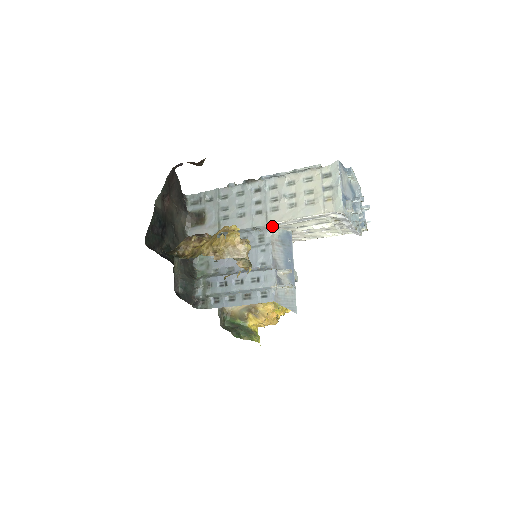
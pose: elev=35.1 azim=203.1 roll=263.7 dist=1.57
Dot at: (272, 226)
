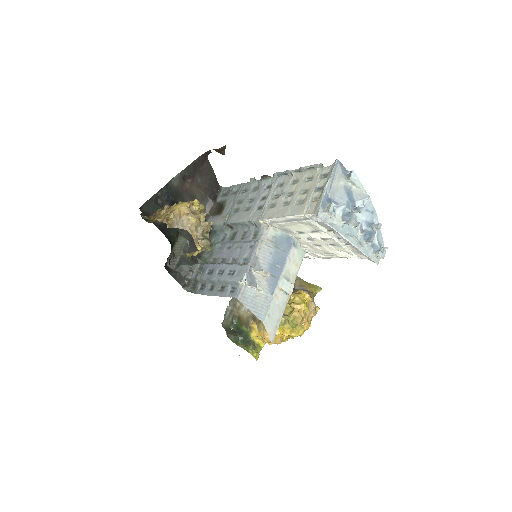
Dot at: (267, 224)
